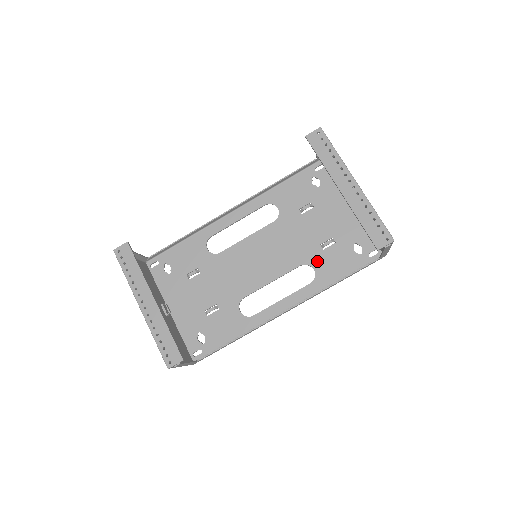
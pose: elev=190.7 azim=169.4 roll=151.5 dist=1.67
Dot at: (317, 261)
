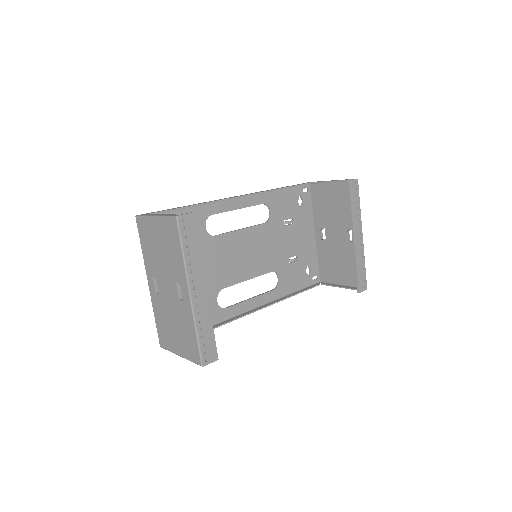
Dot at: (283, 272)
